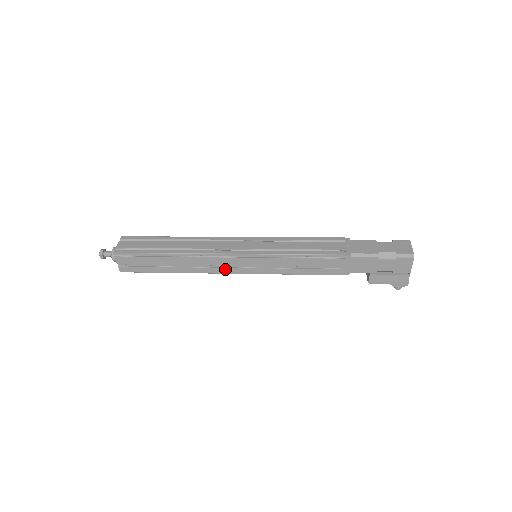
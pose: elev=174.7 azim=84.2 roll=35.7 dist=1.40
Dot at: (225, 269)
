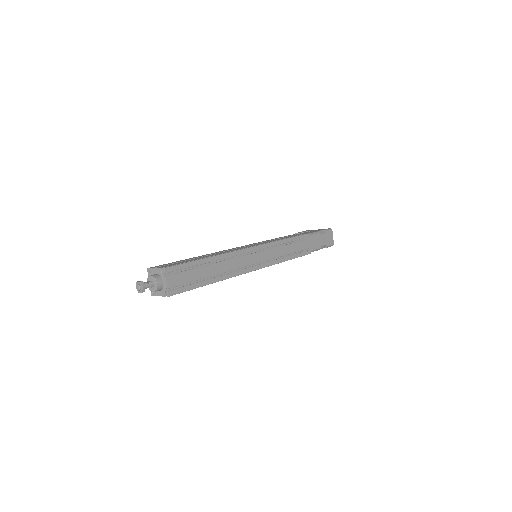
Dot at: occluded
